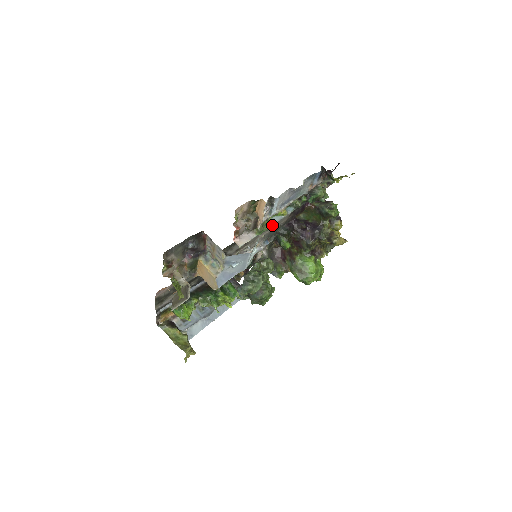
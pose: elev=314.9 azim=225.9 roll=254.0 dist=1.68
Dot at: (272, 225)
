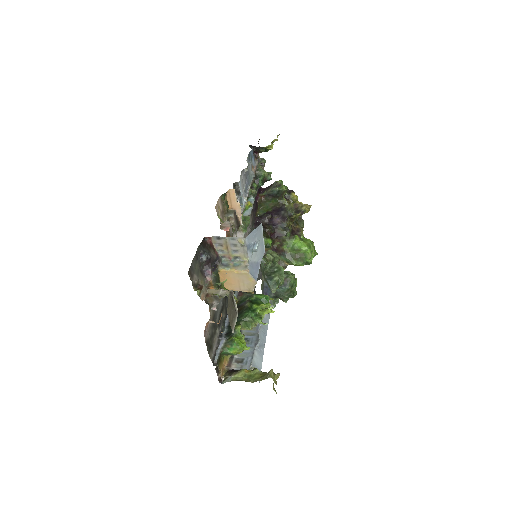
Dot at: (249, 218)
